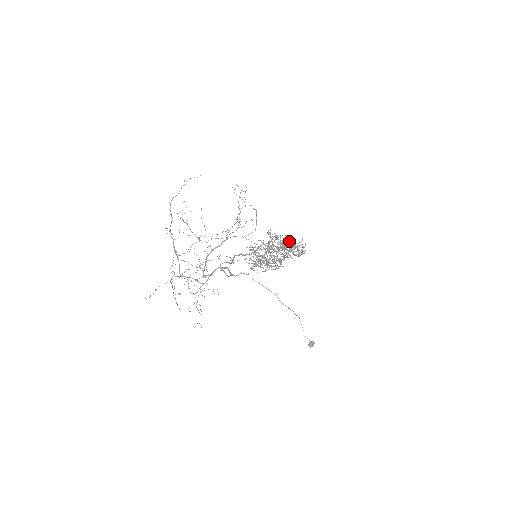
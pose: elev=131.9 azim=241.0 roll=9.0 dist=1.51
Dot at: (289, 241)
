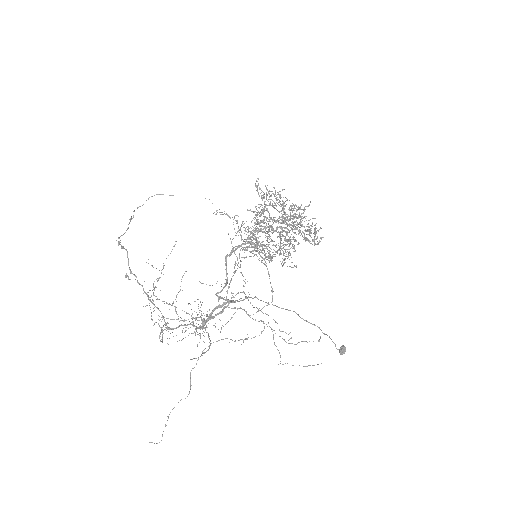
Dot at: (291, 206)
